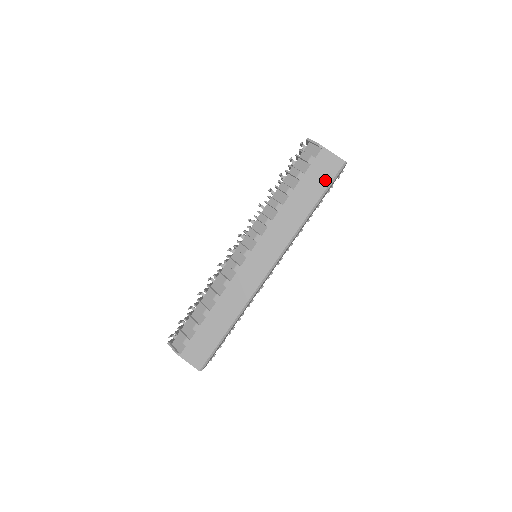
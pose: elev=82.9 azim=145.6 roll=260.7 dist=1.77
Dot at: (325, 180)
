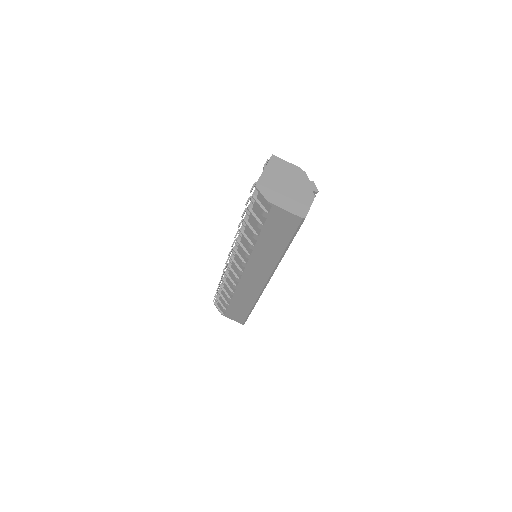
Dot at: (287, 232)
